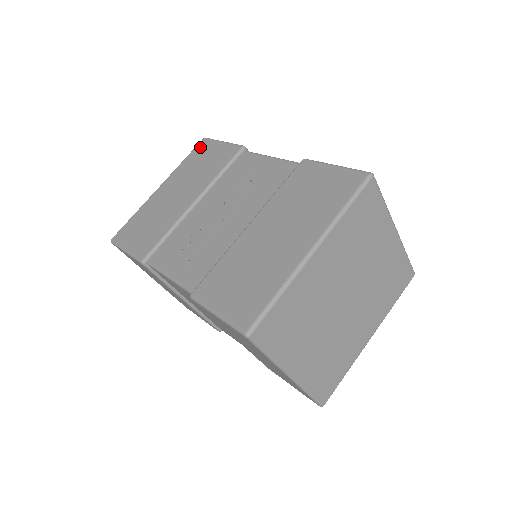
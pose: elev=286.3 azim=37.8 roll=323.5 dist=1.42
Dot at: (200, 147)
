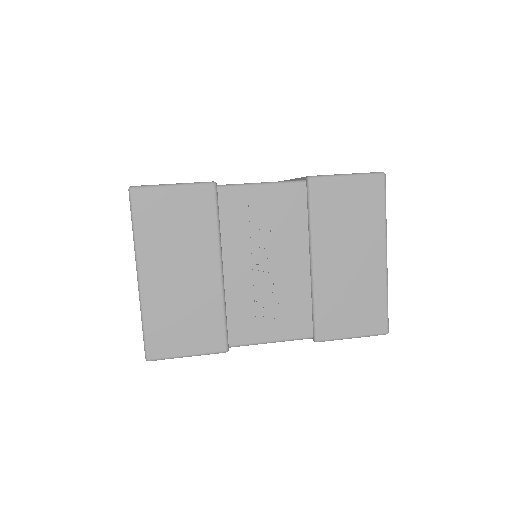
Dot at: (142, 204)
